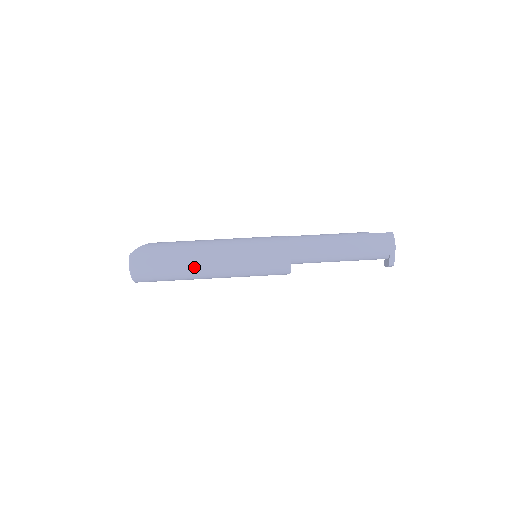
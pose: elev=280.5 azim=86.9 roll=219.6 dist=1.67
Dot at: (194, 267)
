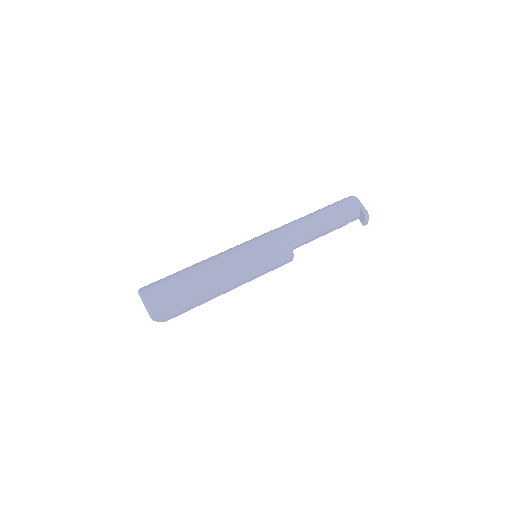
Dot at: (205, 272)
